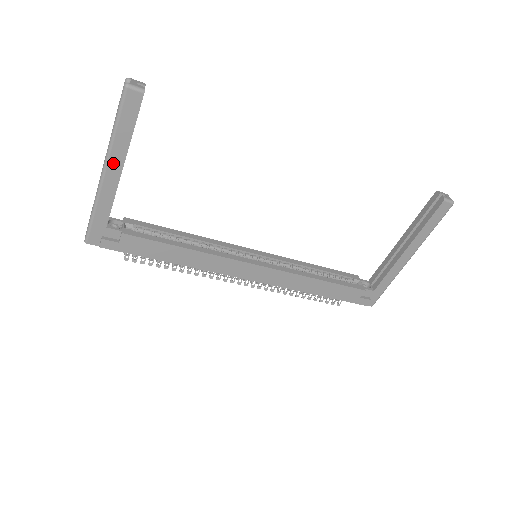
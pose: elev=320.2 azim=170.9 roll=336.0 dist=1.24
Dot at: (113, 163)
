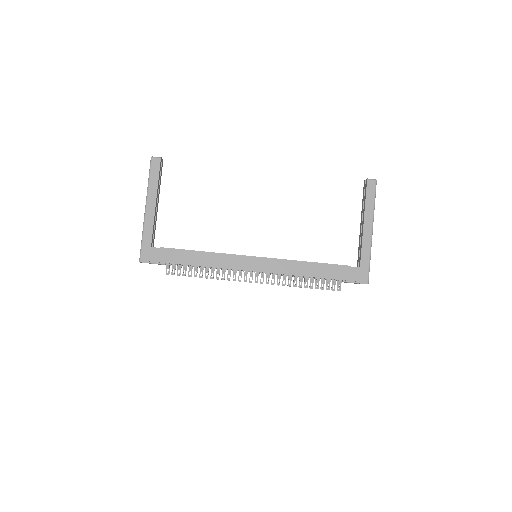
Dot at: (150, 202)
